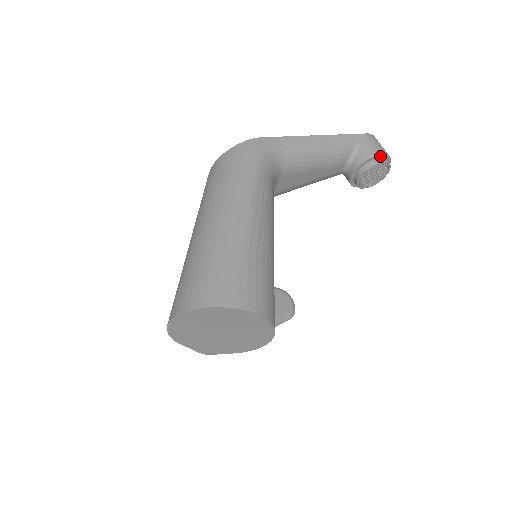
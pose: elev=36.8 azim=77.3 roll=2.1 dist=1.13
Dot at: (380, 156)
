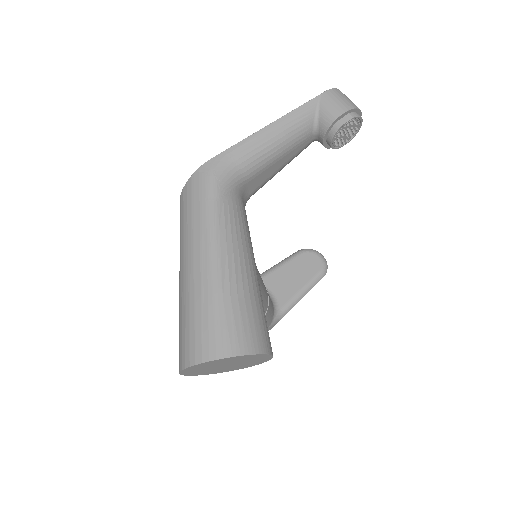
Dot at: (344, 114)
